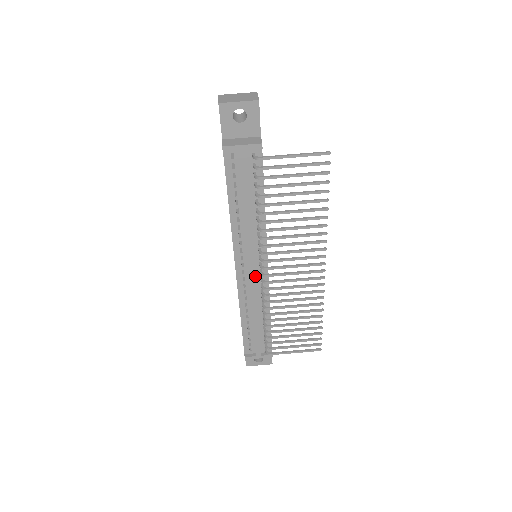
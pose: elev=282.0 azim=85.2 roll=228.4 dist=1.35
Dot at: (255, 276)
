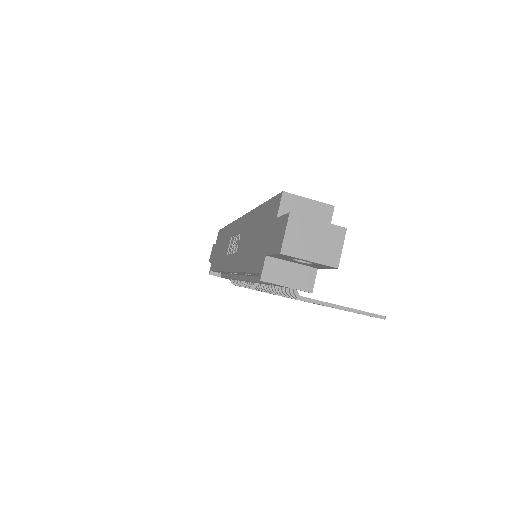
Dot at: occluded
